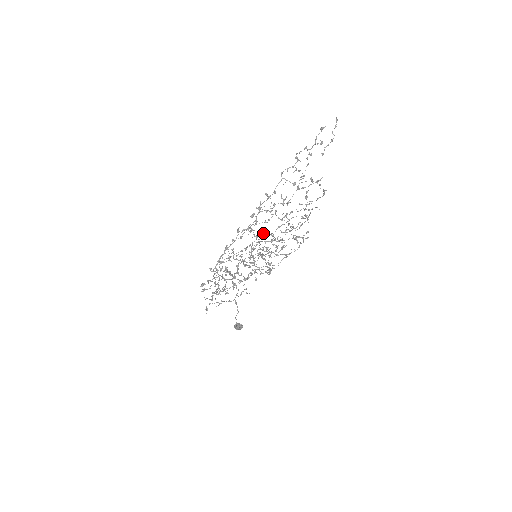
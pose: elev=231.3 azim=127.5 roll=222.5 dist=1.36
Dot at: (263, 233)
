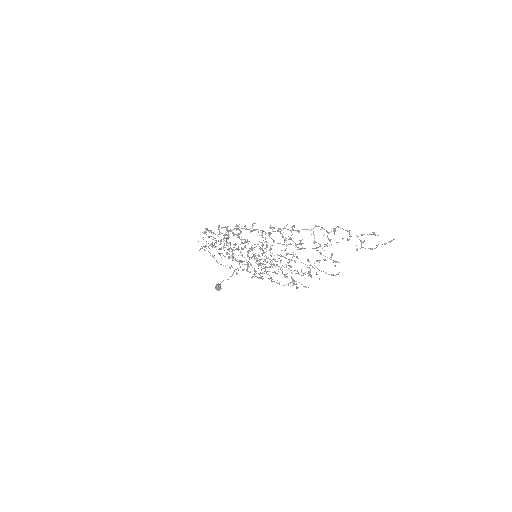
Dot at: (267, 246)
